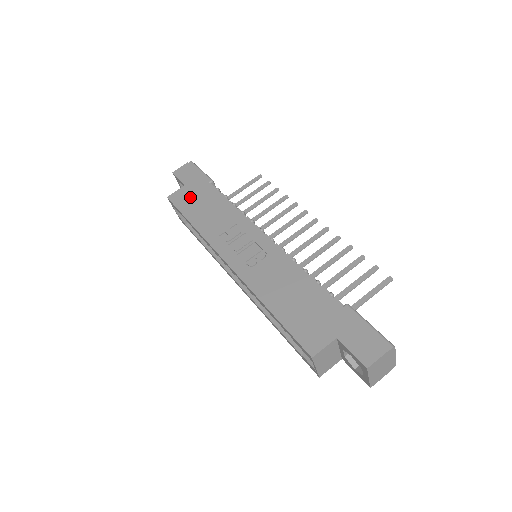
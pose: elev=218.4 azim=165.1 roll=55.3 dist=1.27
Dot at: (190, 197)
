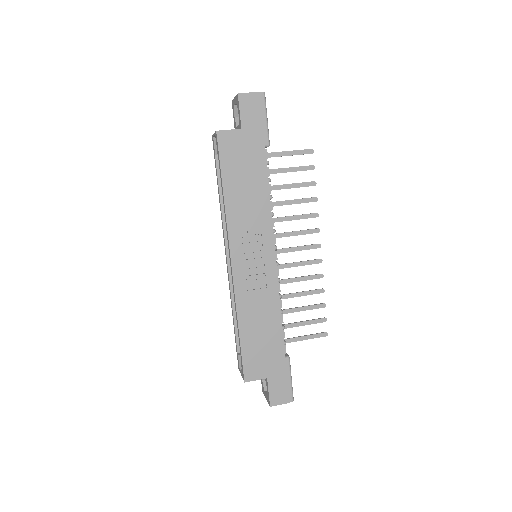
Dot at: (238, 153)
